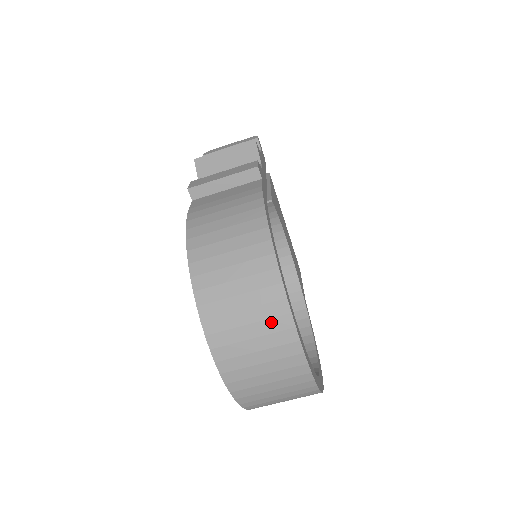
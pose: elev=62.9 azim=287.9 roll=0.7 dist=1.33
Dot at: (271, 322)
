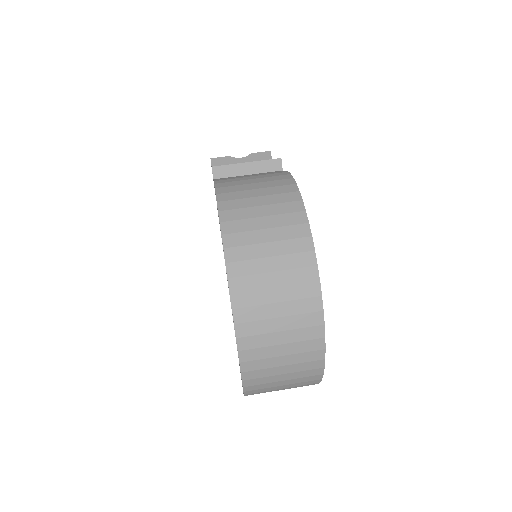
Dot at: (296, 272)
